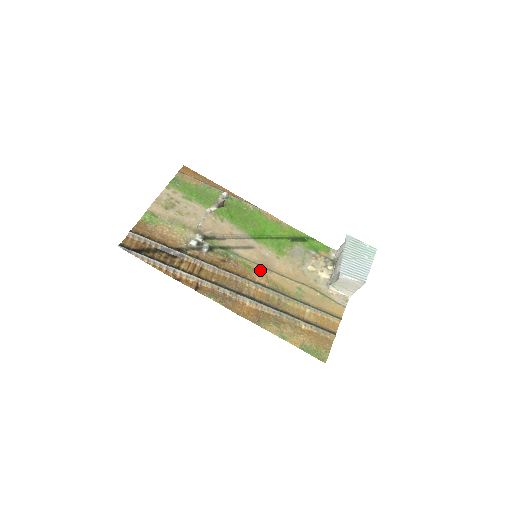
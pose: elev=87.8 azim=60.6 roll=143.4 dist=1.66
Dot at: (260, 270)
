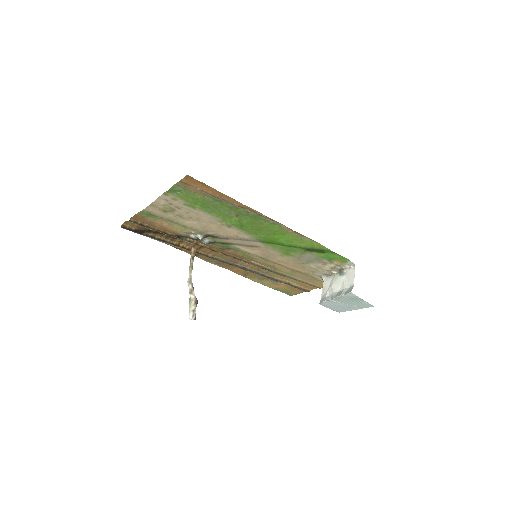
Dot at: (258, 259)
